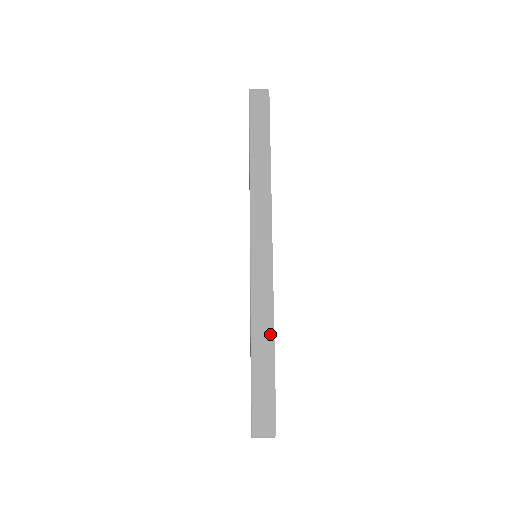
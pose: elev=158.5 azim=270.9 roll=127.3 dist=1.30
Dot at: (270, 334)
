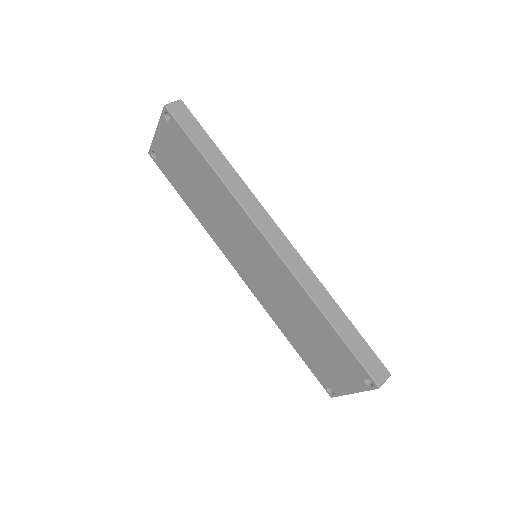
Dot at: (334, 304)
